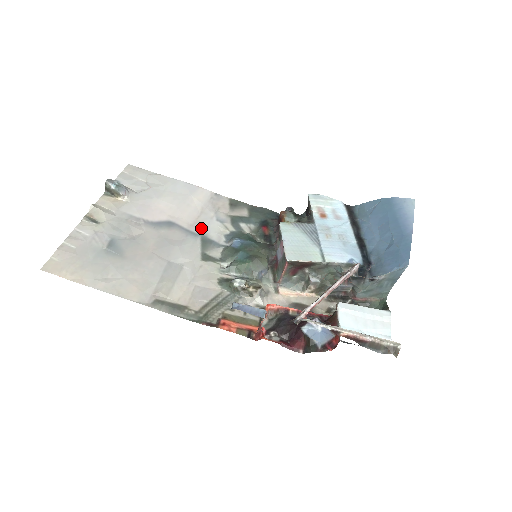
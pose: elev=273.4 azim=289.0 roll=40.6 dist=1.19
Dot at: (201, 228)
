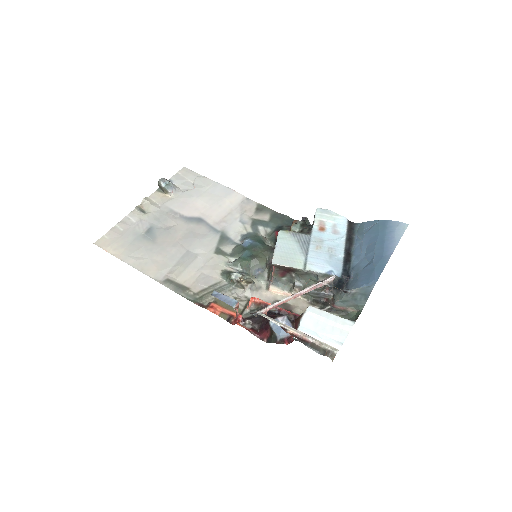
Dot at: (224, 226)
